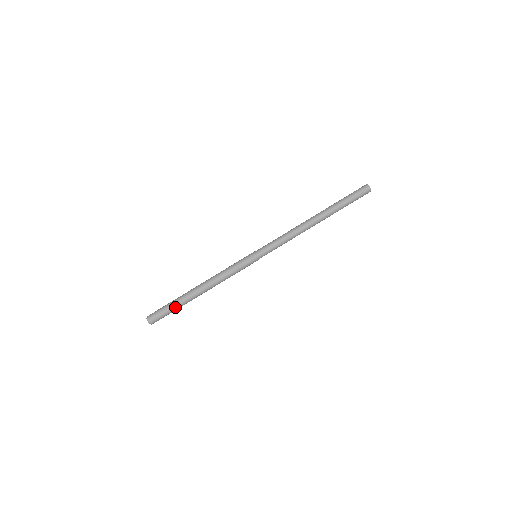
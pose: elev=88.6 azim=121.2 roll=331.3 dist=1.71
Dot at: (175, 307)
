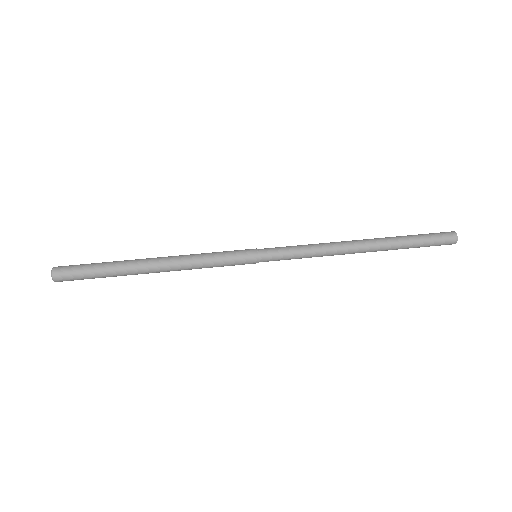
Dot at: (103, 263)
